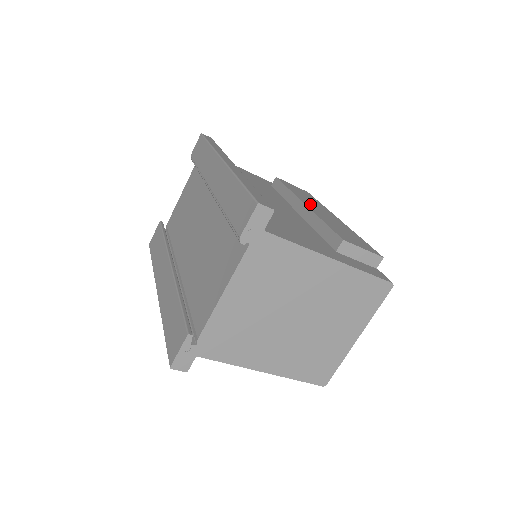
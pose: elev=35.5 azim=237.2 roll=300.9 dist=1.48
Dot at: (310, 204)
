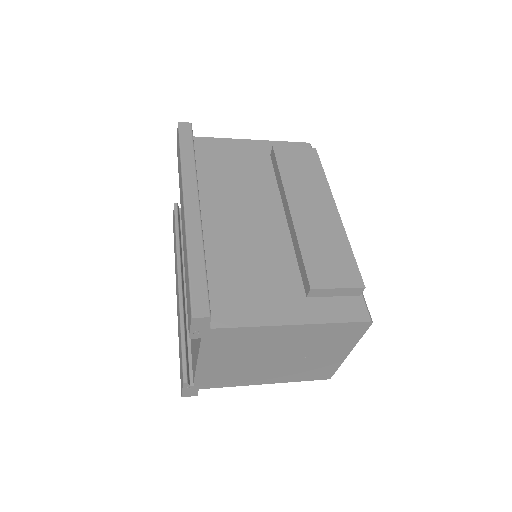
Dot at: (300, 201)
